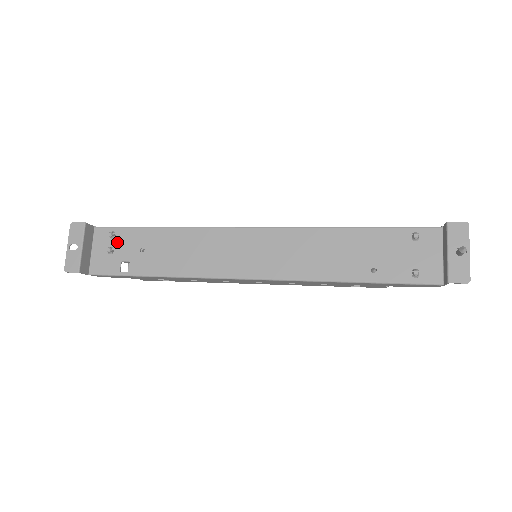
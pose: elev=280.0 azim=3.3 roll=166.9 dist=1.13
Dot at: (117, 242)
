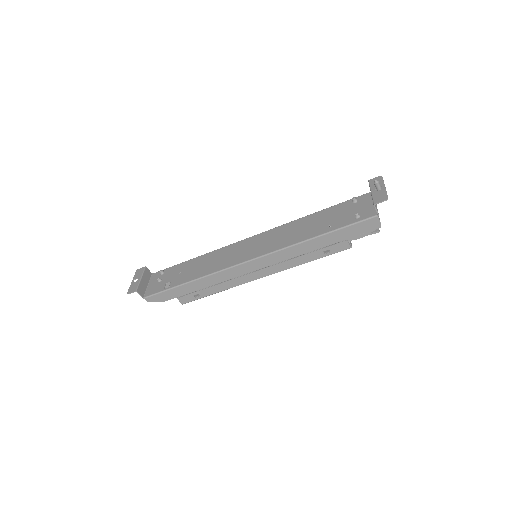
Dot at: (165, 275)
